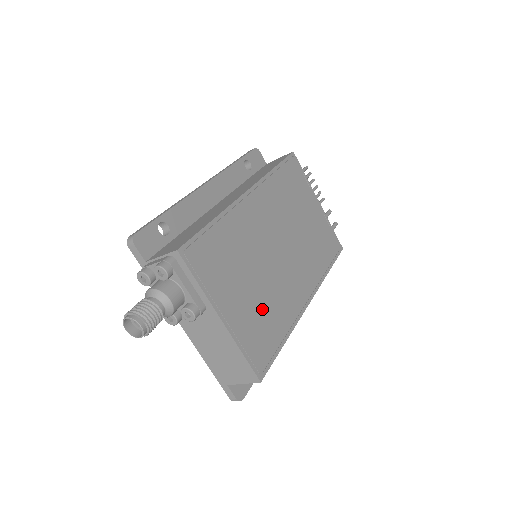
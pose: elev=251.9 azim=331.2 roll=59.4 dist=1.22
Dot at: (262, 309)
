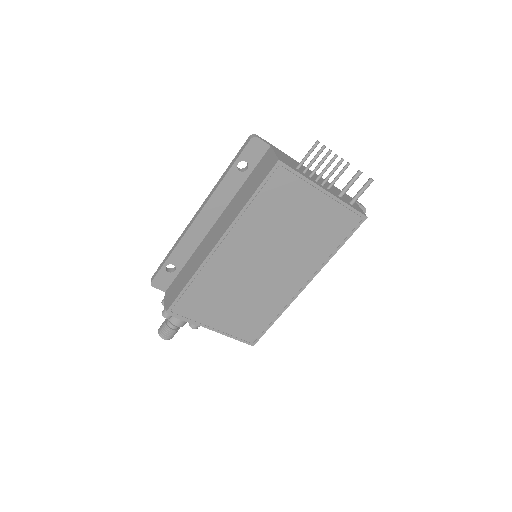
Dot at: (249, 311)
